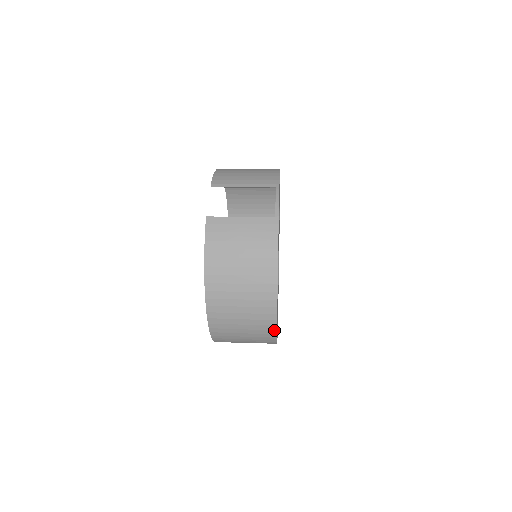
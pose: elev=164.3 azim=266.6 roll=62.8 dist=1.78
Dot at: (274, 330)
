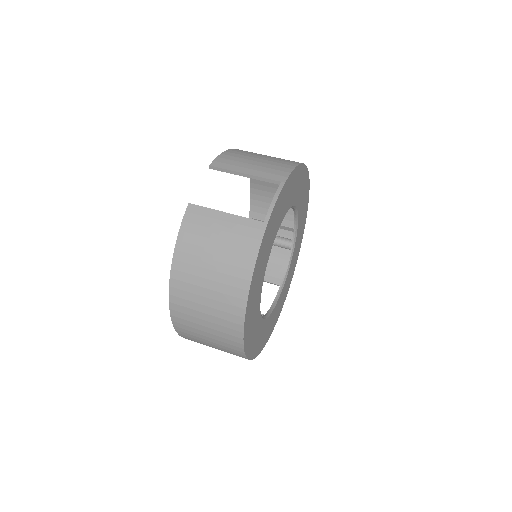
Dot at: (241, 348)
